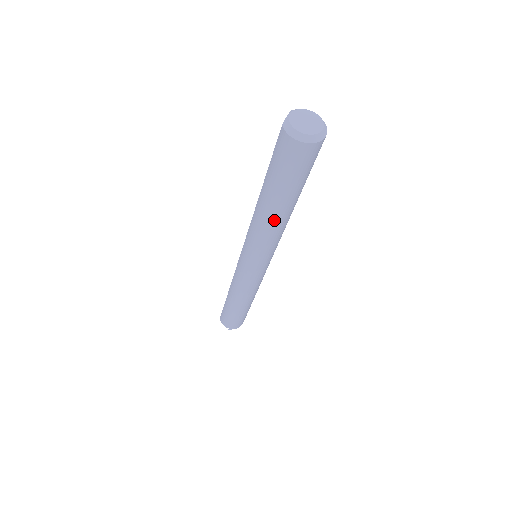
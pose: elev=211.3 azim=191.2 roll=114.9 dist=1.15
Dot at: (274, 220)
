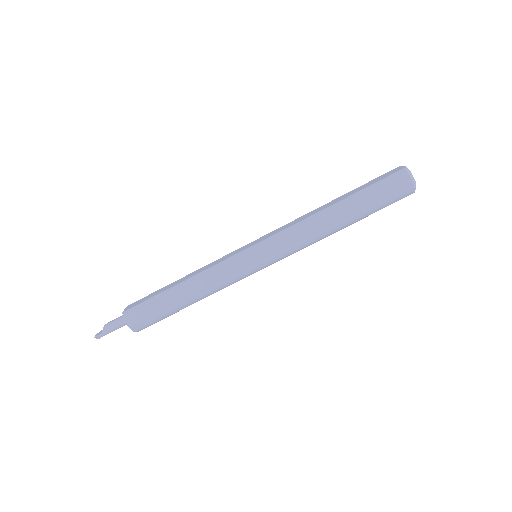
Dot at: (332, 227)
